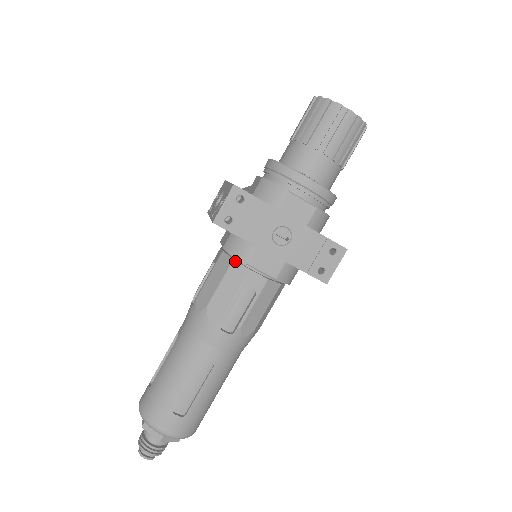
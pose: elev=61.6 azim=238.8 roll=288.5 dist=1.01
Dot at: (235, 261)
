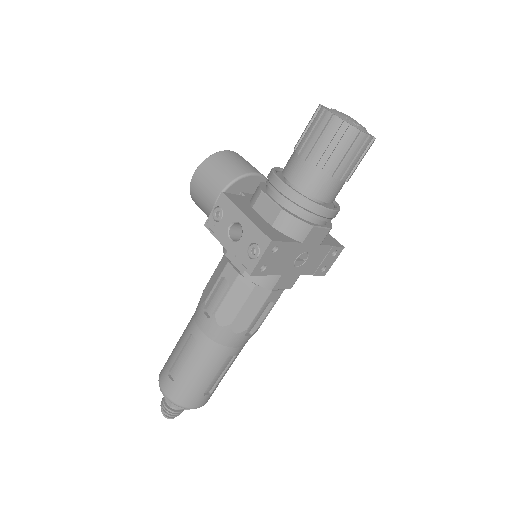
Dot at: (257, 286)
